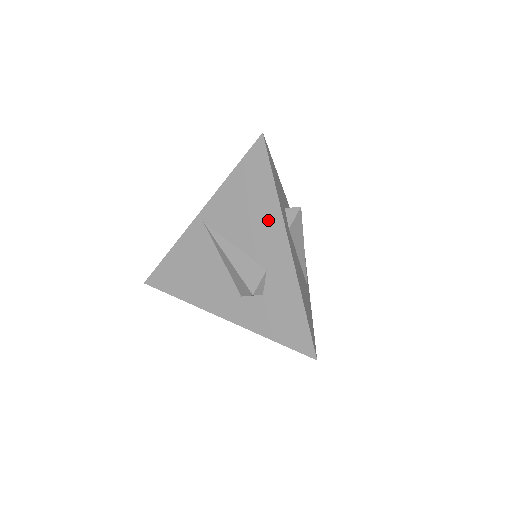
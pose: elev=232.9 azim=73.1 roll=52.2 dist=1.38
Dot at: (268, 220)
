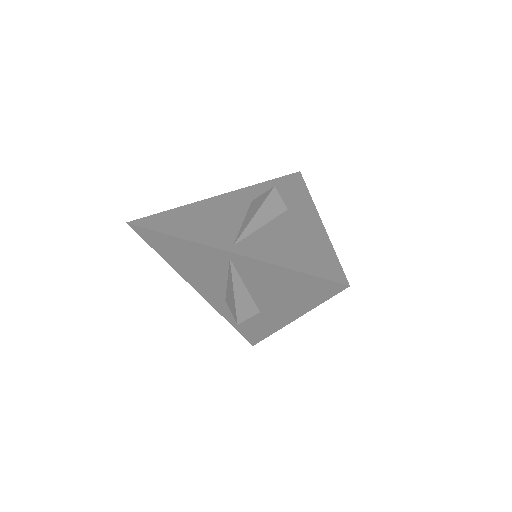
Dot at: (290, 306)
